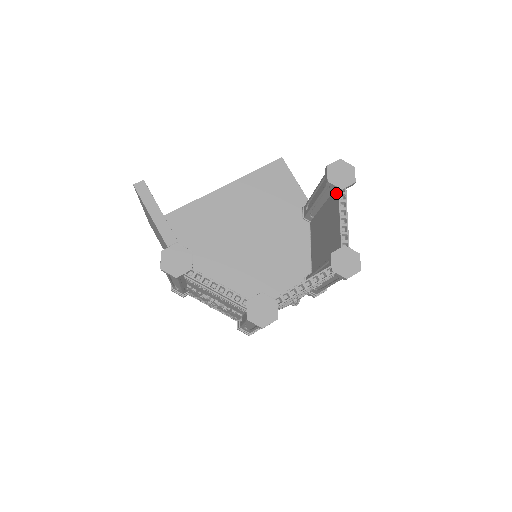
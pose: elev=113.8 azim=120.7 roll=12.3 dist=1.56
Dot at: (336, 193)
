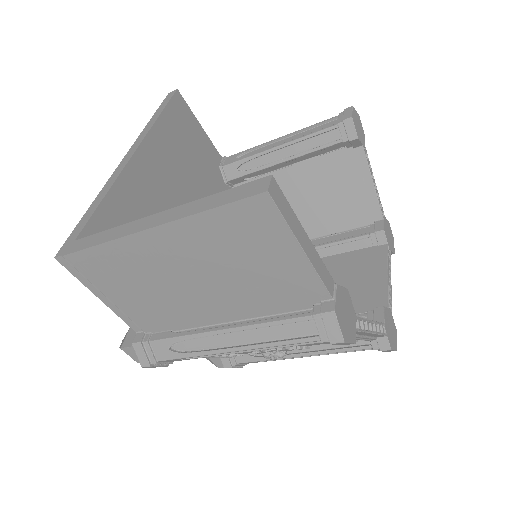
Dot at: (355, 152)
